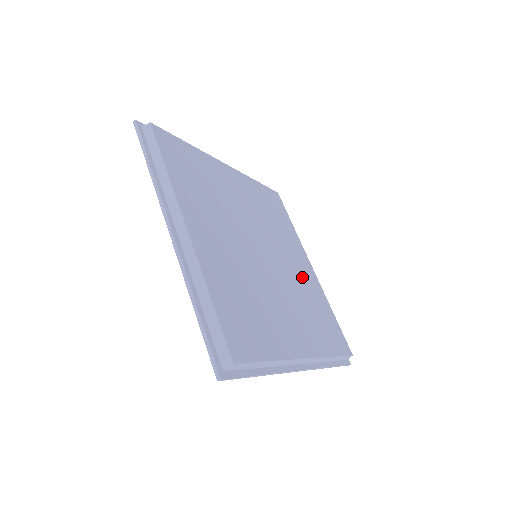
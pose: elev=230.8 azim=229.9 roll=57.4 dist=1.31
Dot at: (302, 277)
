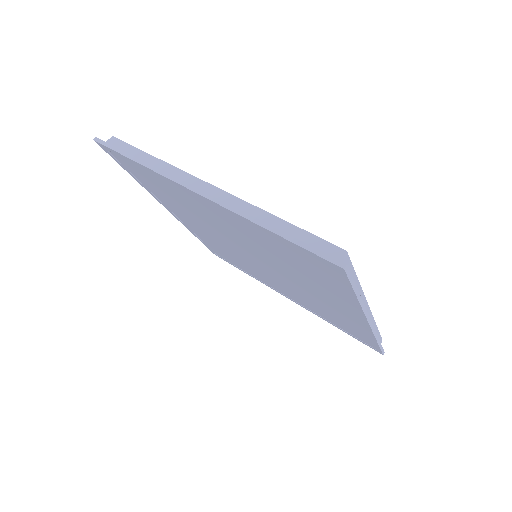
Dot at: occluded
